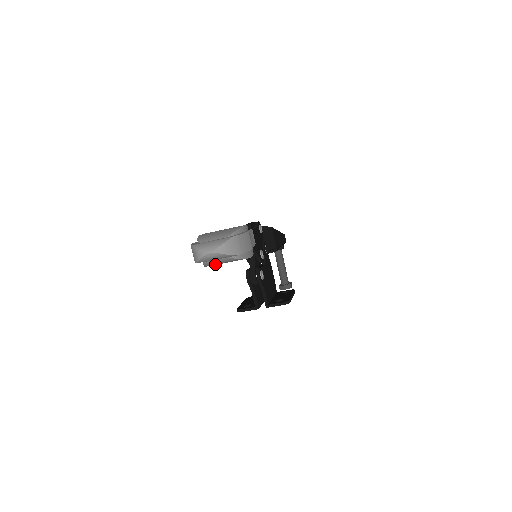
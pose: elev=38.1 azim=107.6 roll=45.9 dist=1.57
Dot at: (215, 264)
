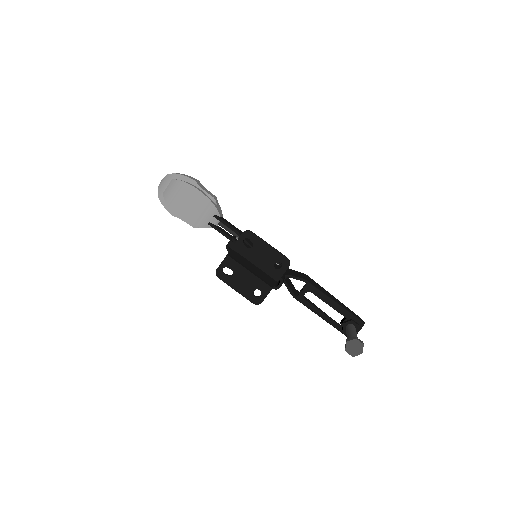
Dot at: (173, 199)
